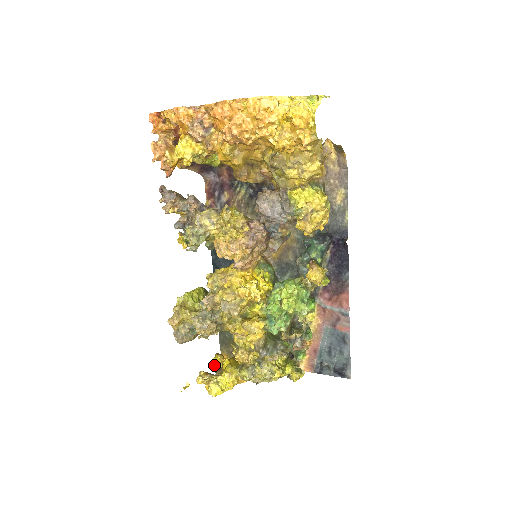
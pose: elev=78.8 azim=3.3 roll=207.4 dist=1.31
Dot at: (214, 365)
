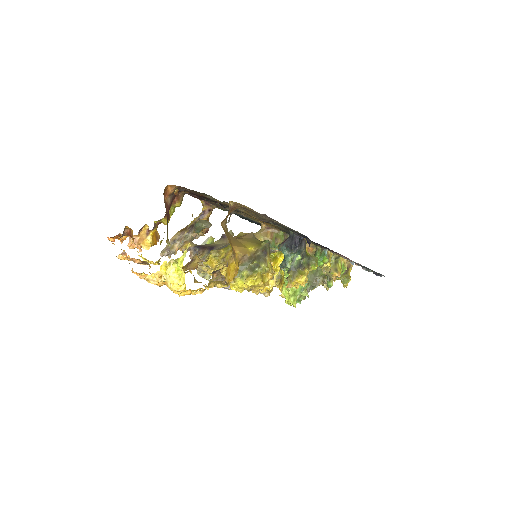
Dot at: occluded
